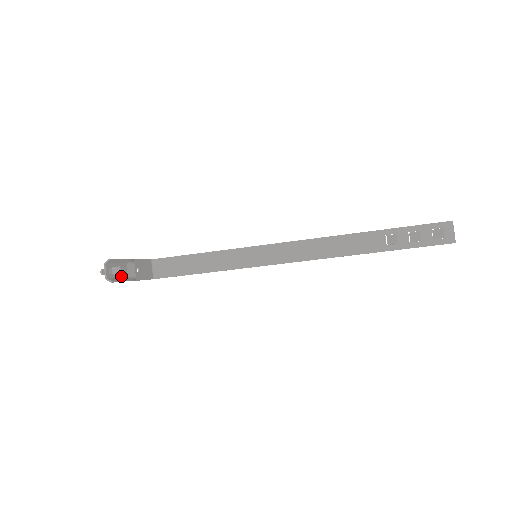
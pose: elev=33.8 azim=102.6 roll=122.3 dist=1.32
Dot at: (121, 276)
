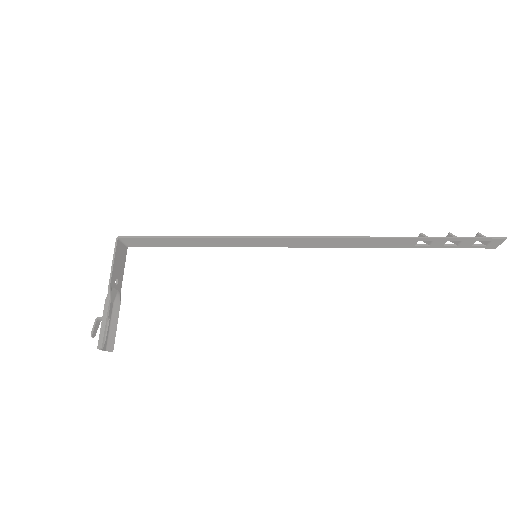
Dot at: (110, 318)
